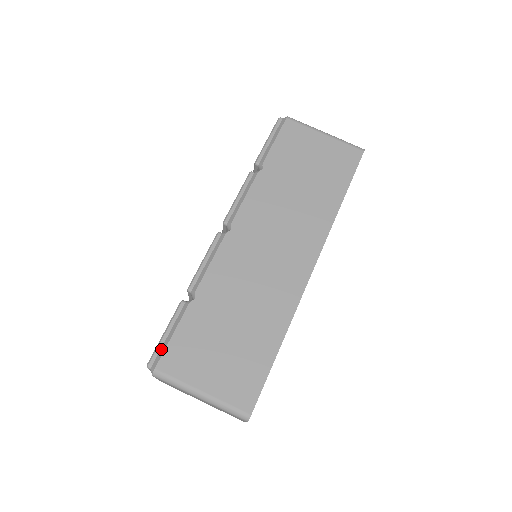
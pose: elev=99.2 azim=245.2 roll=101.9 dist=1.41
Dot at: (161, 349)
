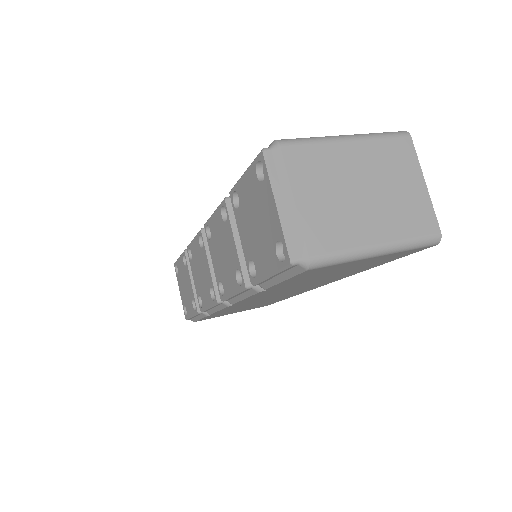
Dot at: occluded
